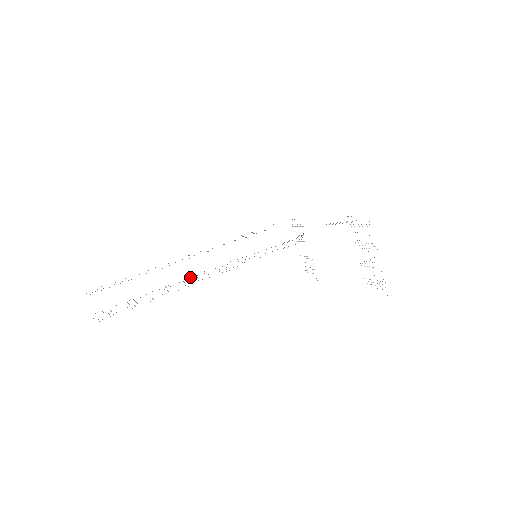
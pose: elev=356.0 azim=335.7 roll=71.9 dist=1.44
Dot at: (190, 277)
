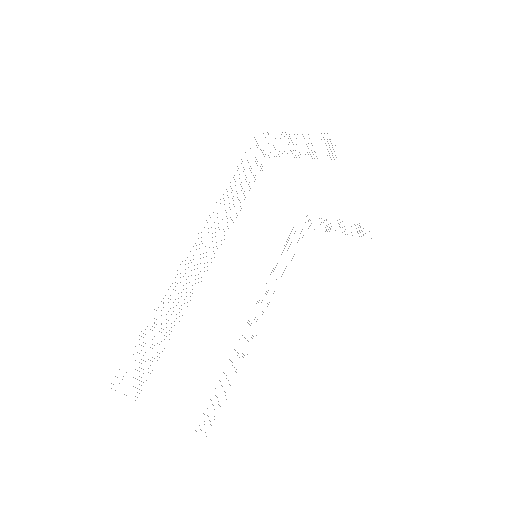
Dot at: occluded
